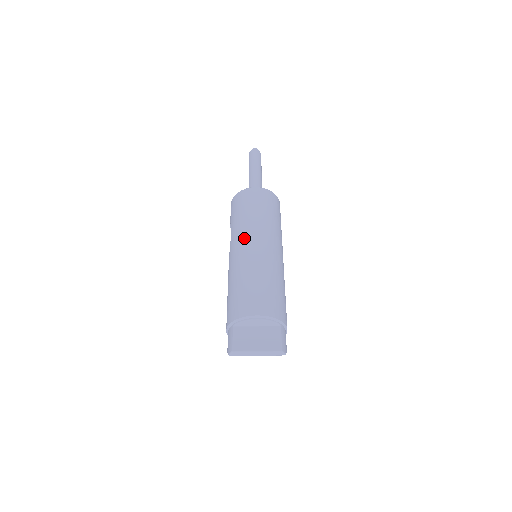
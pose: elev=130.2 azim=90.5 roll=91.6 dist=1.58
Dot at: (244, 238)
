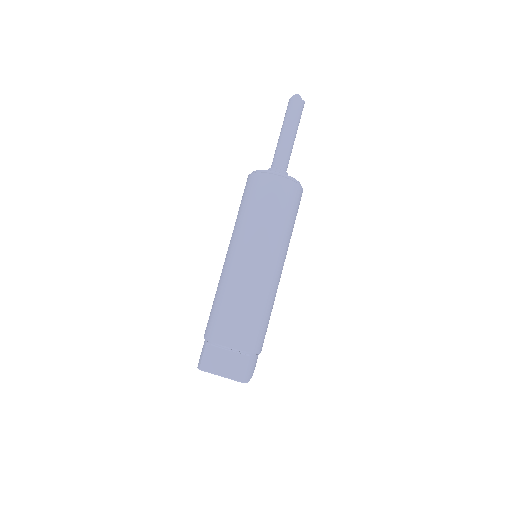
Dot at: (241, 246)
